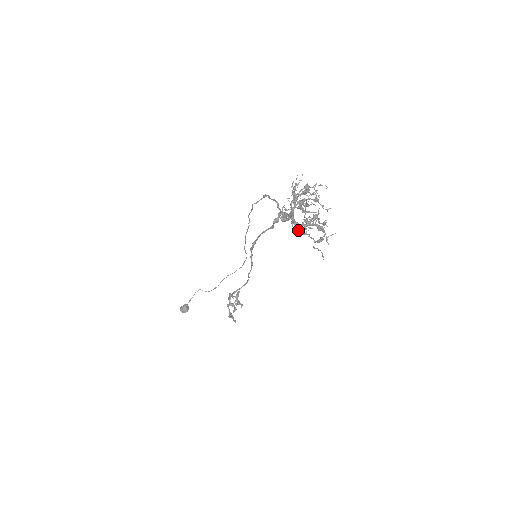
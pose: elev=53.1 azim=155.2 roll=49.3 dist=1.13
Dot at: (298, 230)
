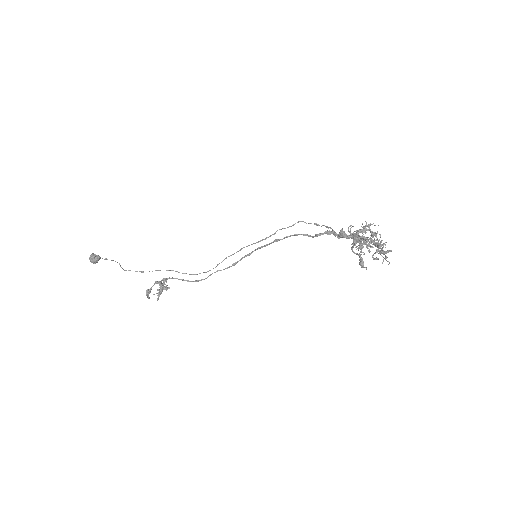
Dot at: (364, 238)
